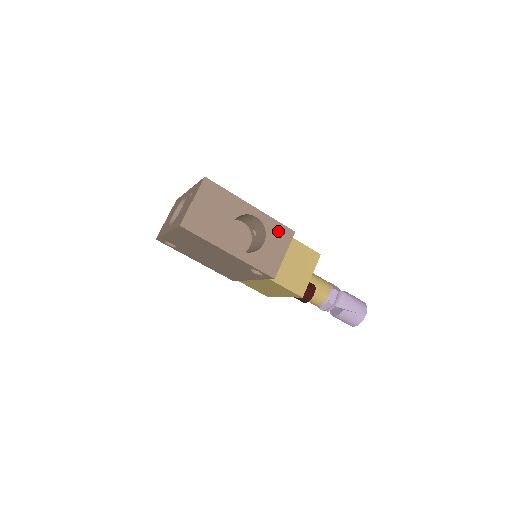
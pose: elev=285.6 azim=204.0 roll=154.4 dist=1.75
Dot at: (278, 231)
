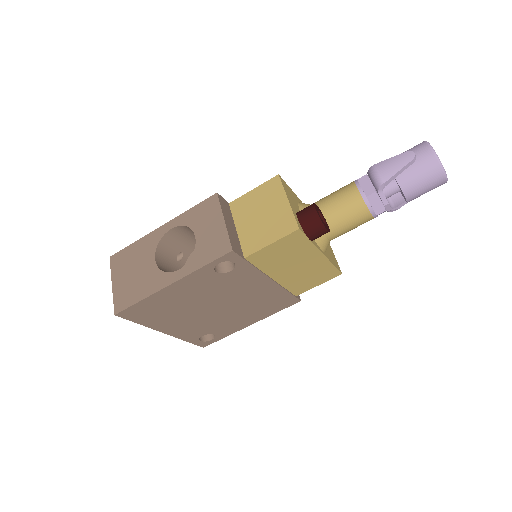
Dot at: (200, 213)
